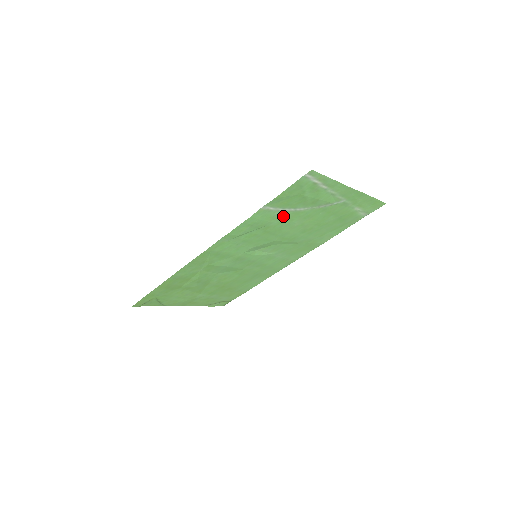
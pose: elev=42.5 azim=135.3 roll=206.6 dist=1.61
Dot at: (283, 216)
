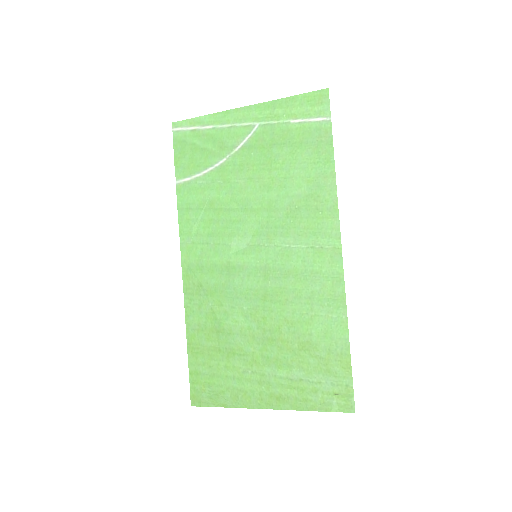
Dot at: (212, 182)
